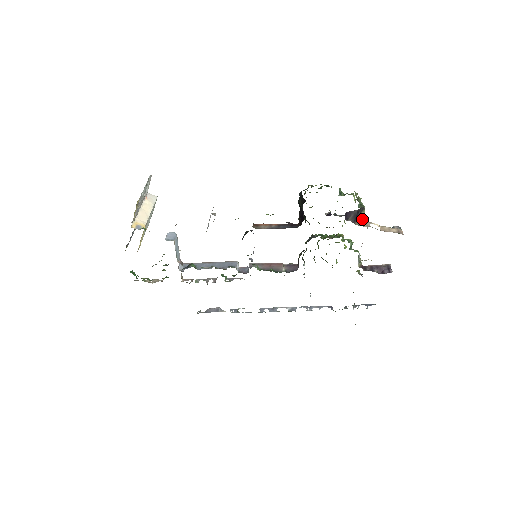
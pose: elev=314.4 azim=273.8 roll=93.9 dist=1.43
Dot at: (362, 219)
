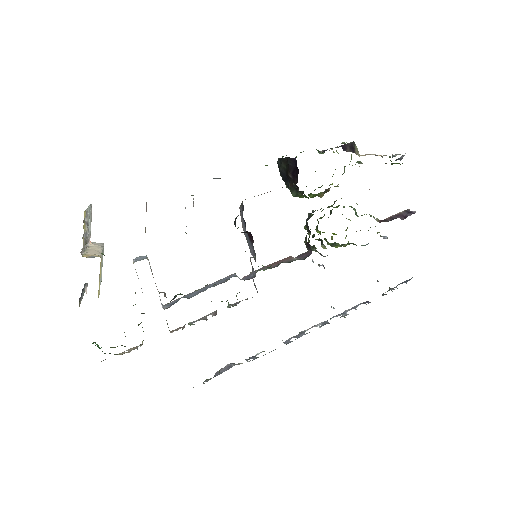
Dot at: (359, 154)
